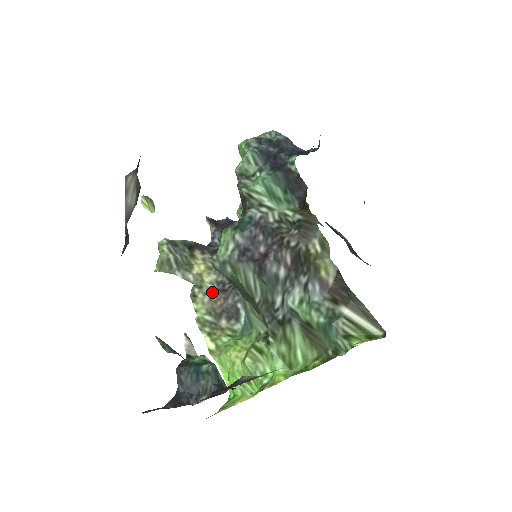
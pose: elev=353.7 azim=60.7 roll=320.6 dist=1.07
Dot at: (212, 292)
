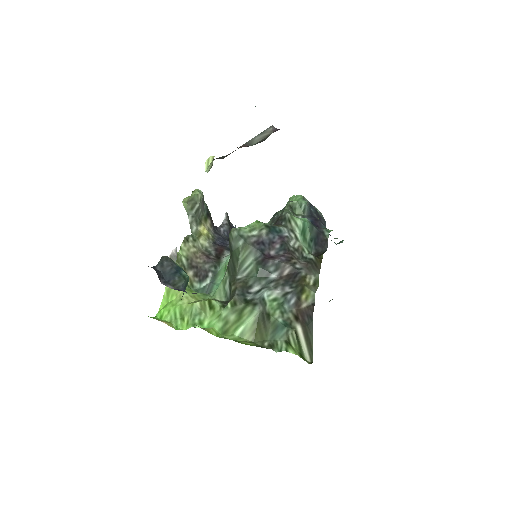
Dot at: (199, 250)
